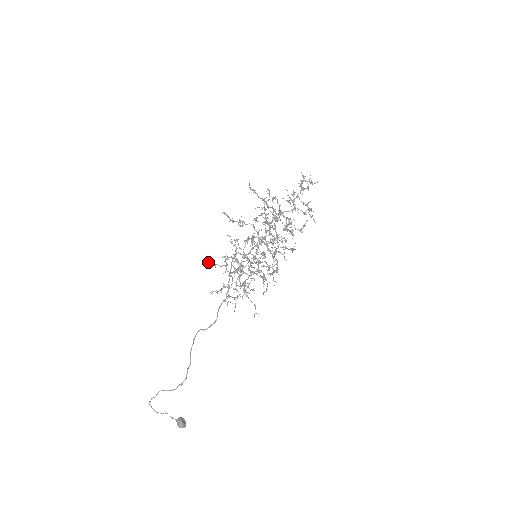
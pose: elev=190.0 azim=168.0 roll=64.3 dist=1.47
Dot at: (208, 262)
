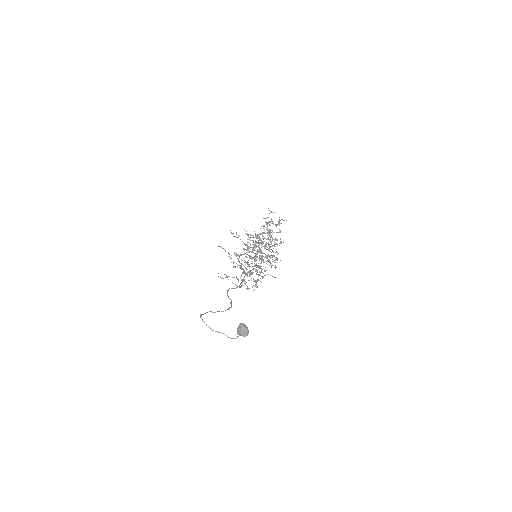
Dot at: occluded
